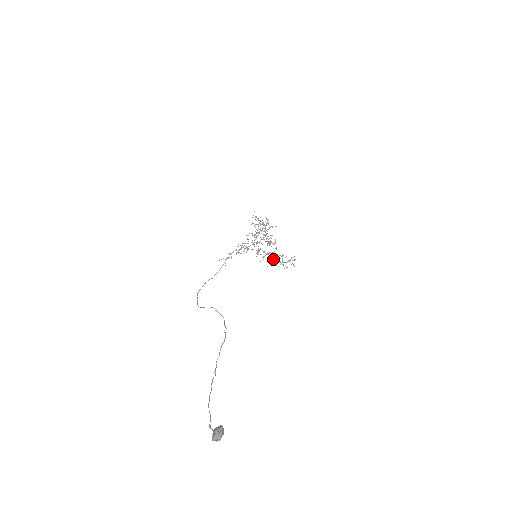
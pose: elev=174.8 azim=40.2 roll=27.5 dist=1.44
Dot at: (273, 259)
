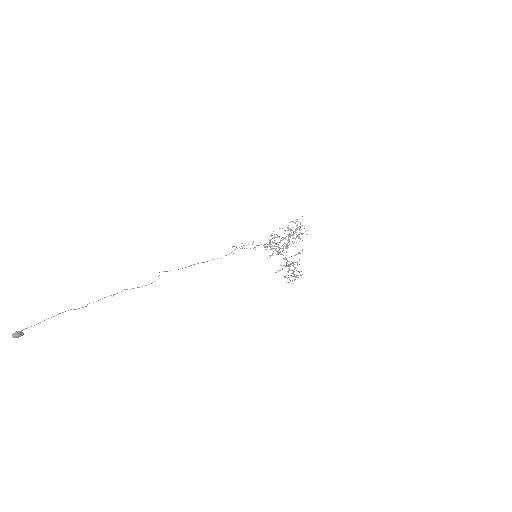
Dot at: (288, 268)
